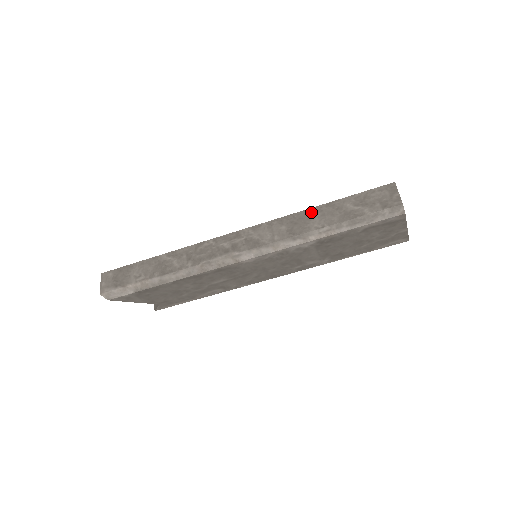
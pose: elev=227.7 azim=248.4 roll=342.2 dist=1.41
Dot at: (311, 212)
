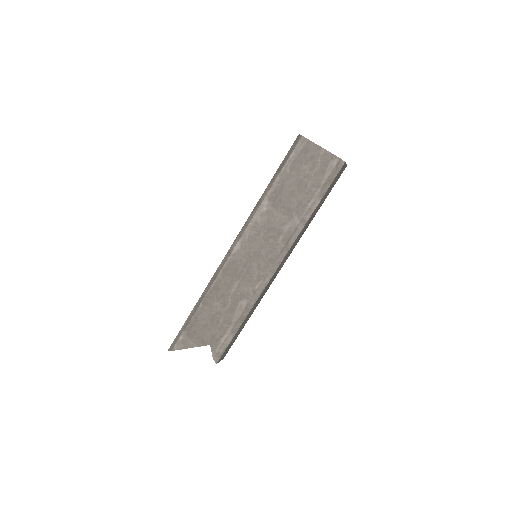
Dot at: occluded
